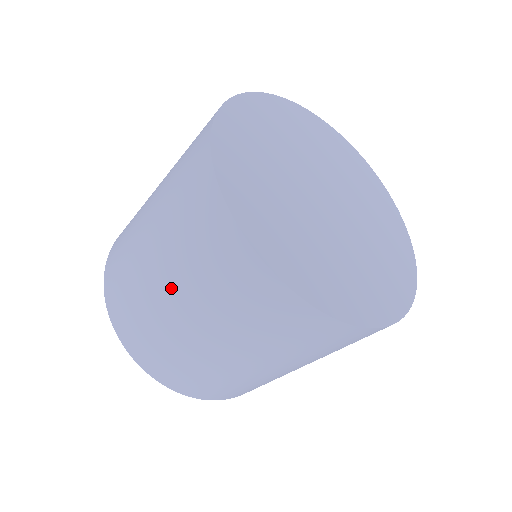
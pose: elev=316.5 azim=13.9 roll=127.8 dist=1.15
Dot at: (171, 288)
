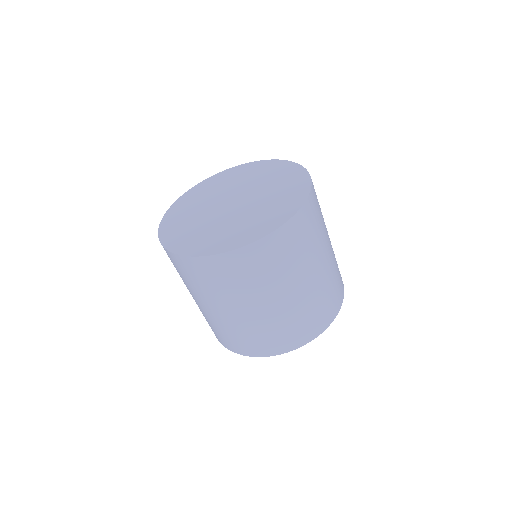
Dot at: (215, 307)
